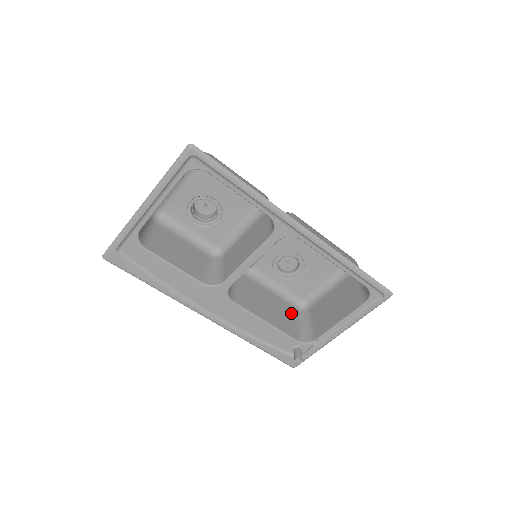
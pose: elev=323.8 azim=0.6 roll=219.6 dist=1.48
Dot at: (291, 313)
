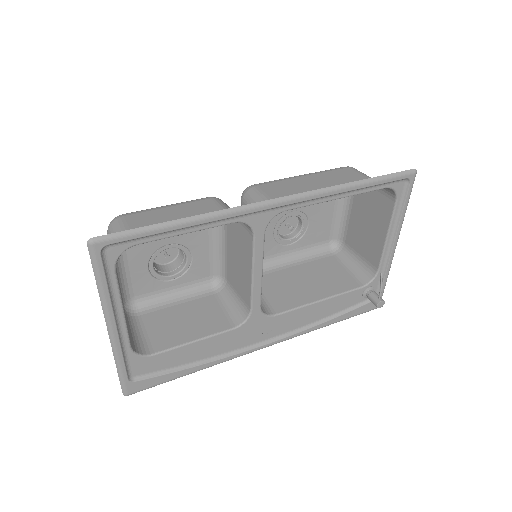
Dot at: (332, 265)
